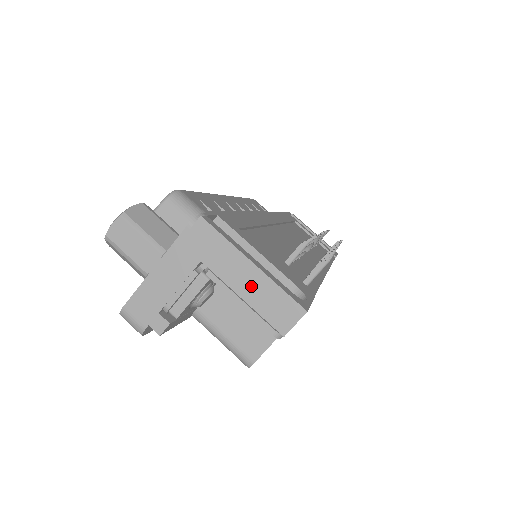
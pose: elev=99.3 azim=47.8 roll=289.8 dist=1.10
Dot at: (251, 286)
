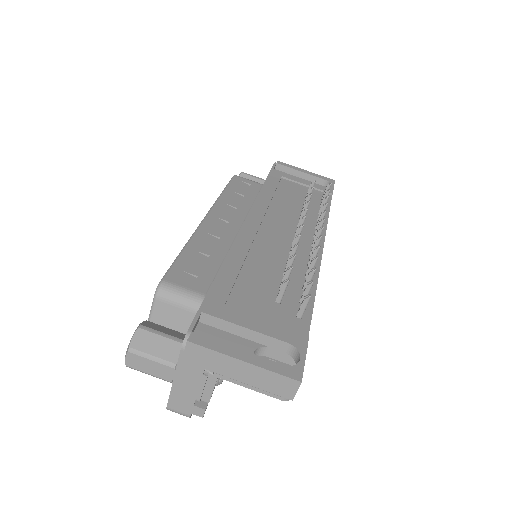
Dot at: (251, 376)
